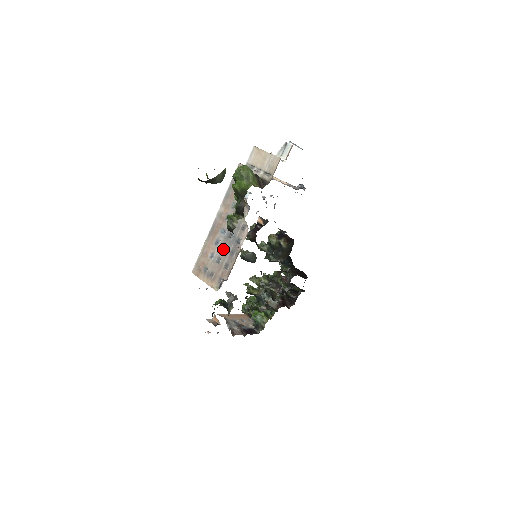
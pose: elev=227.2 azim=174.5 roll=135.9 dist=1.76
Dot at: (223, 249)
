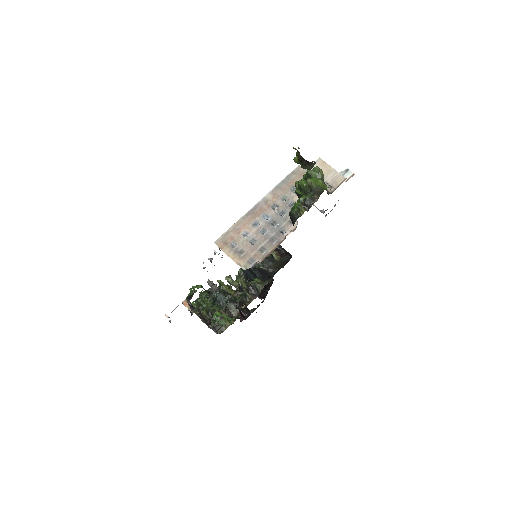
Dot at: (262, 233)
